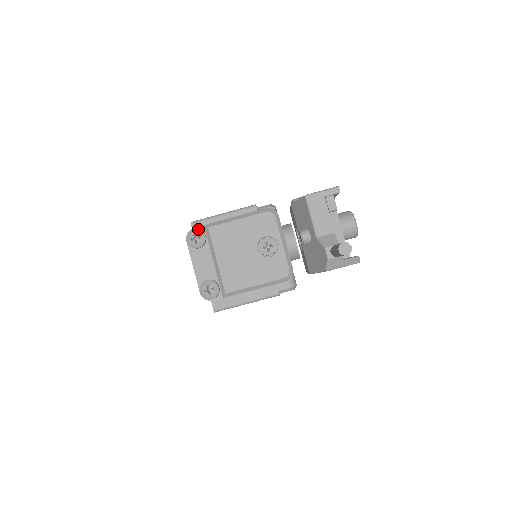
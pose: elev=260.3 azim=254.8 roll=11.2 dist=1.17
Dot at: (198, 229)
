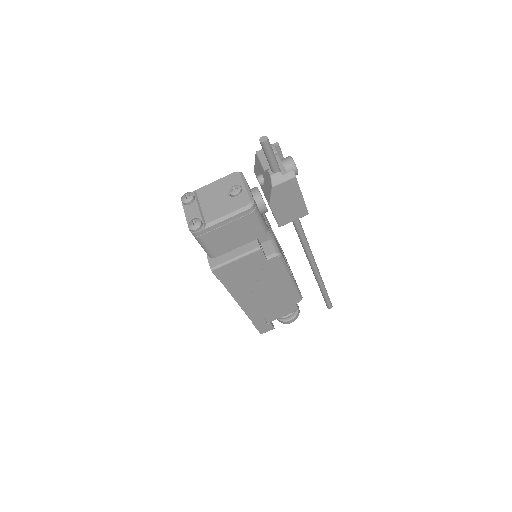
Dot at: (189, 192)
